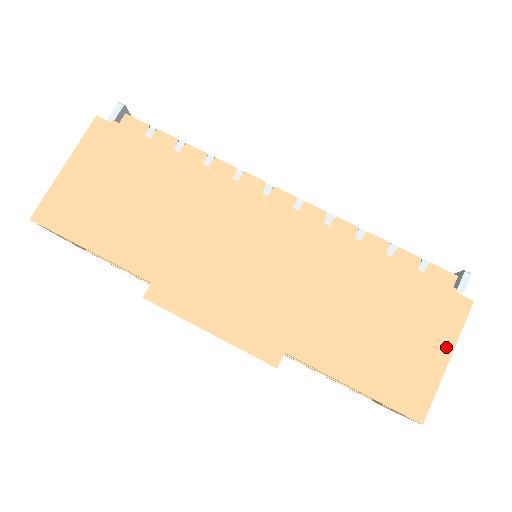
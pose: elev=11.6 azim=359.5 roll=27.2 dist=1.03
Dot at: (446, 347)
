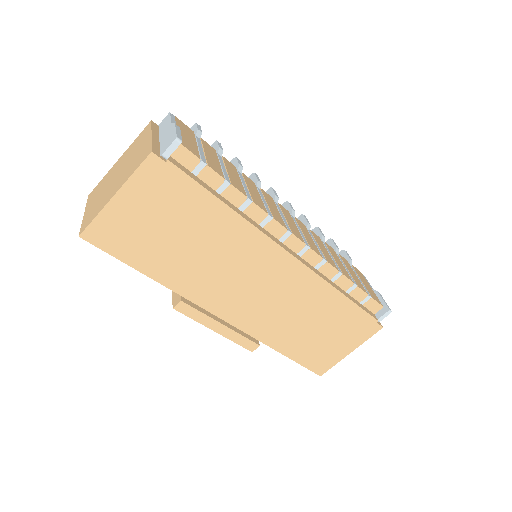
Dot at: (353, 347)
